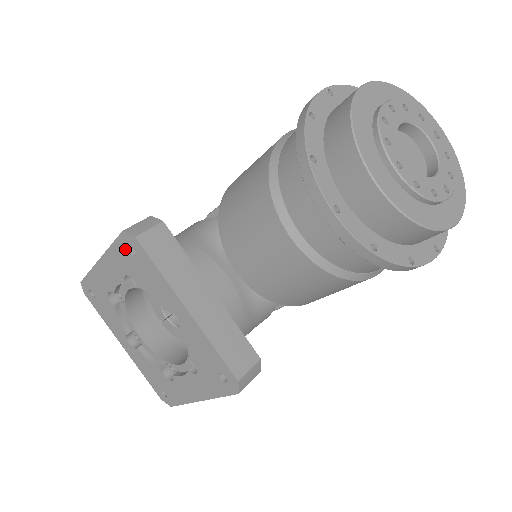
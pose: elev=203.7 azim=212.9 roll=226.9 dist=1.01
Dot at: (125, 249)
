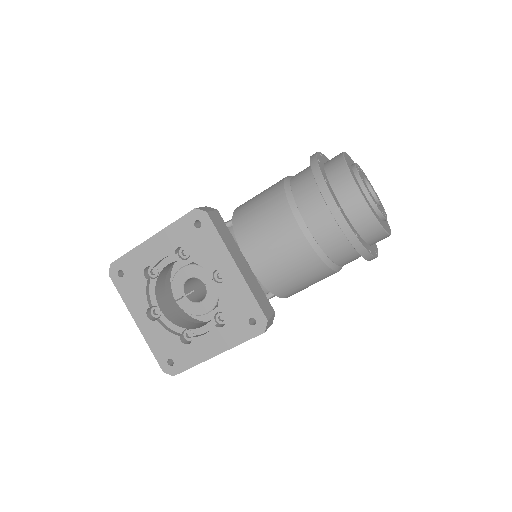
Dot at: (190, 223)
